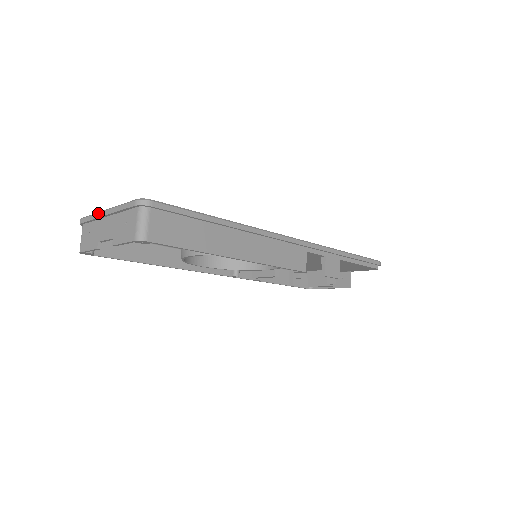
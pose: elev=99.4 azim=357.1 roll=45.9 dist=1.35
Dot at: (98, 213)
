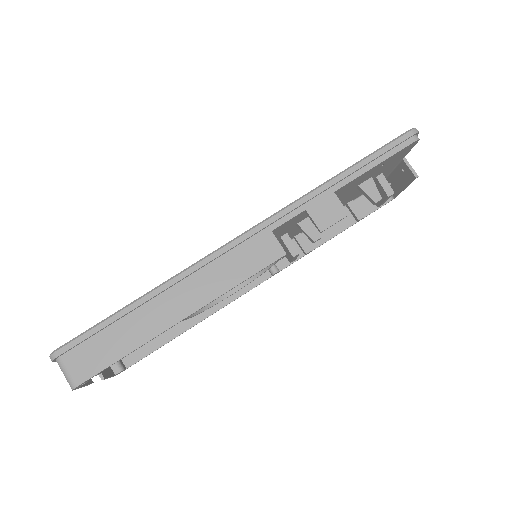
Dot at: occluded
